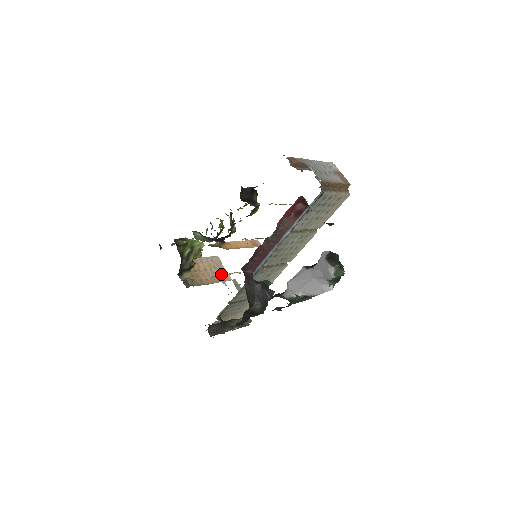
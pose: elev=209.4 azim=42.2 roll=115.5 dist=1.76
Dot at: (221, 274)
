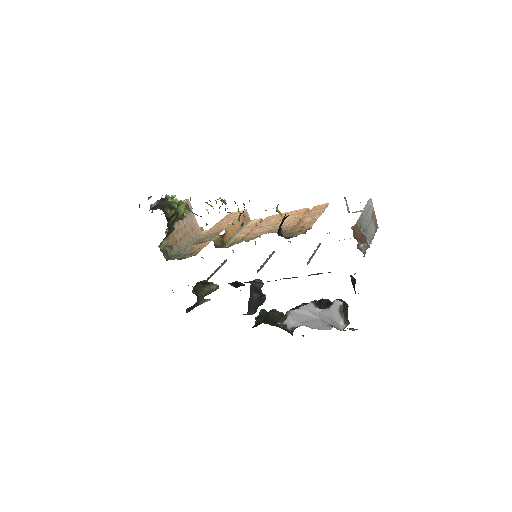
Dot at: (192, 225)
